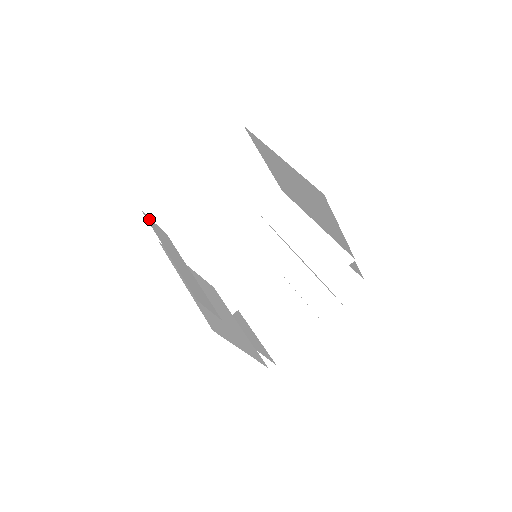
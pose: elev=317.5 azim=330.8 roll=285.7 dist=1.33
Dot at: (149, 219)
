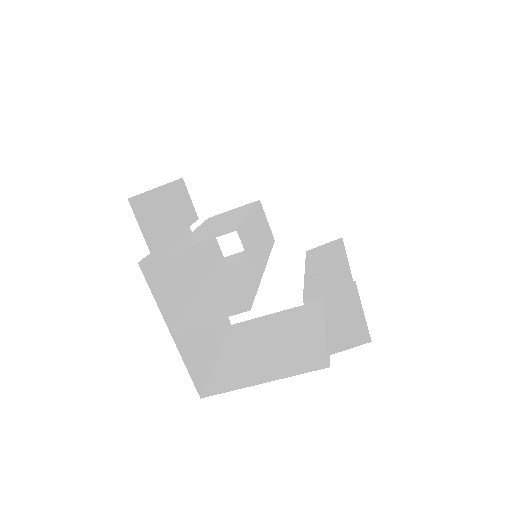
Dot at: (184, 187)
